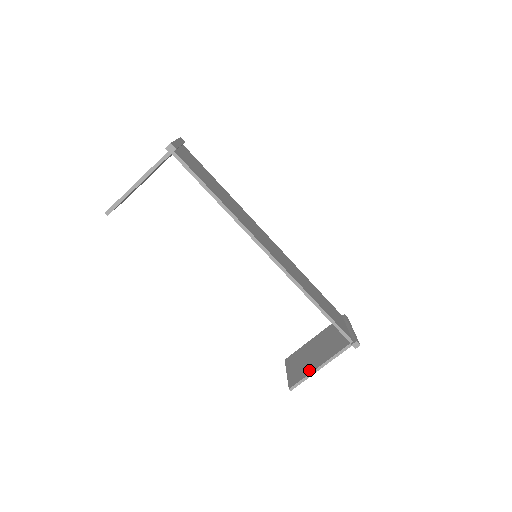
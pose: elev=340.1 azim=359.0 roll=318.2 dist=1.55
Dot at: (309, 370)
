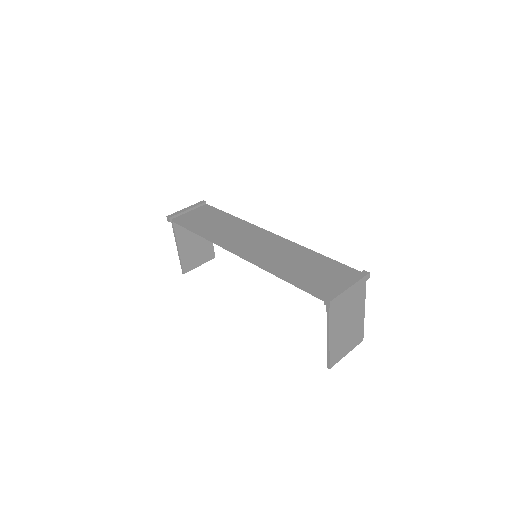
Dot at: occluded
